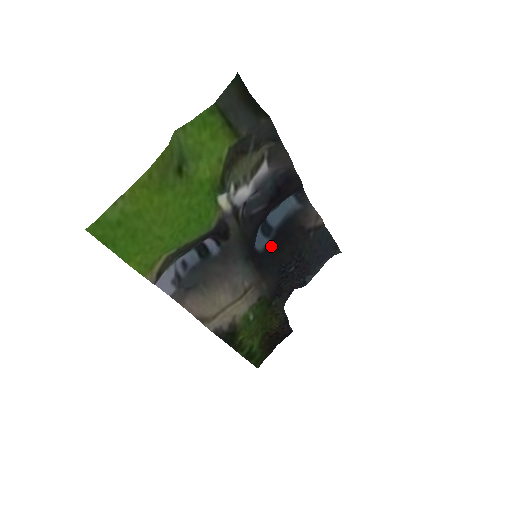
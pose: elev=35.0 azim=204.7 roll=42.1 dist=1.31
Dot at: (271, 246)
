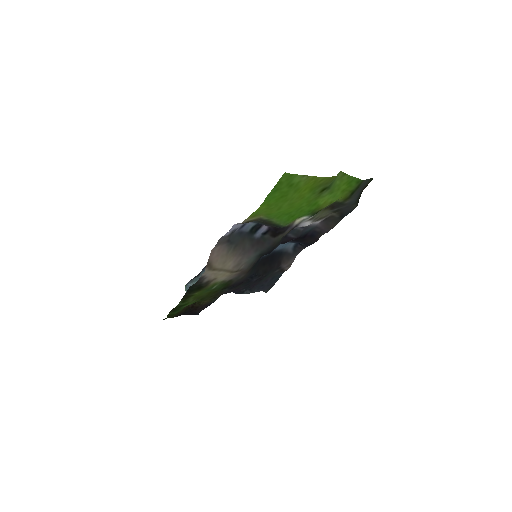
Dot at: (264, 258)
